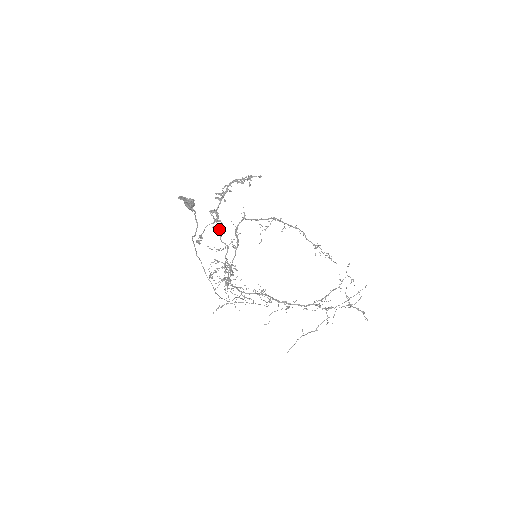
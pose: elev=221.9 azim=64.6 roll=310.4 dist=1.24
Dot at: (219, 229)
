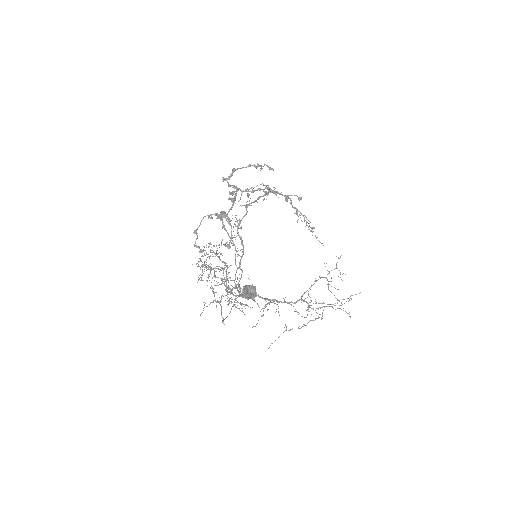
Dot at: occluded
